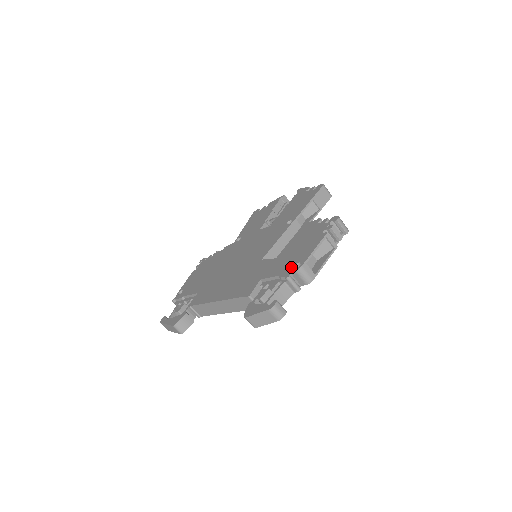
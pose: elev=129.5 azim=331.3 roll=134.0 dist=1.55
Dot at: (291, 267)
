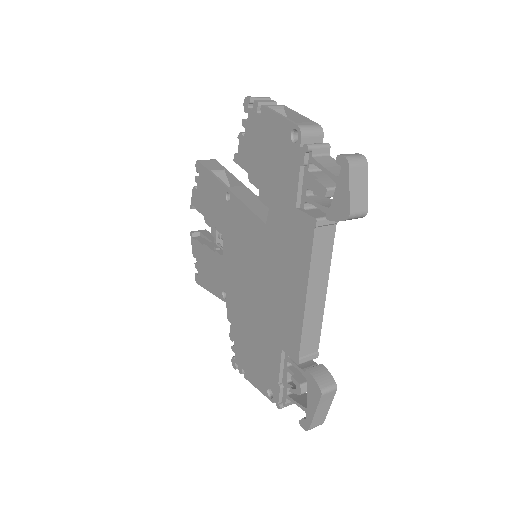
Dot at: (293, 148)
